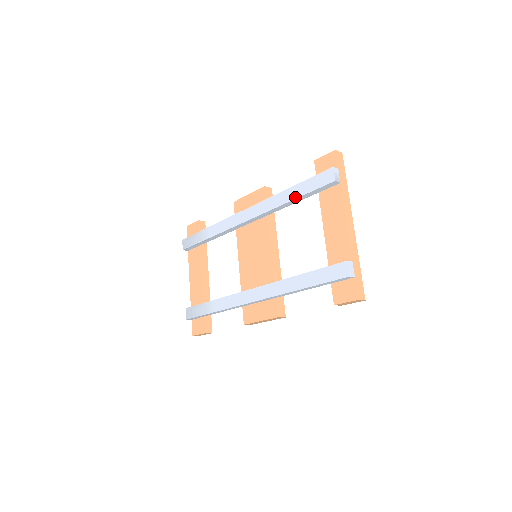
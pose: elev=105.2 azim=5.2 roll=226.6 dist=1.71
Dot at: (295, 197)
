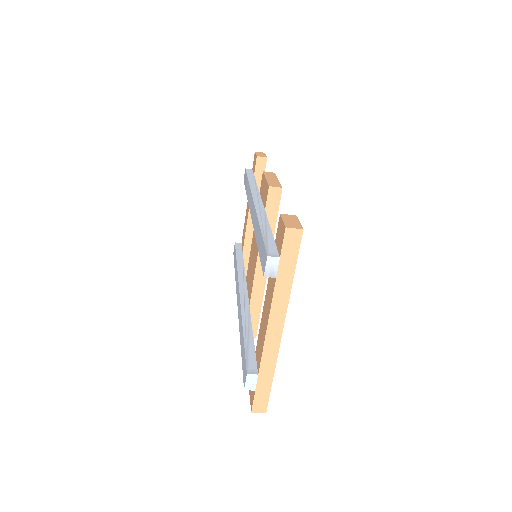
Dot at: (257, 244)
